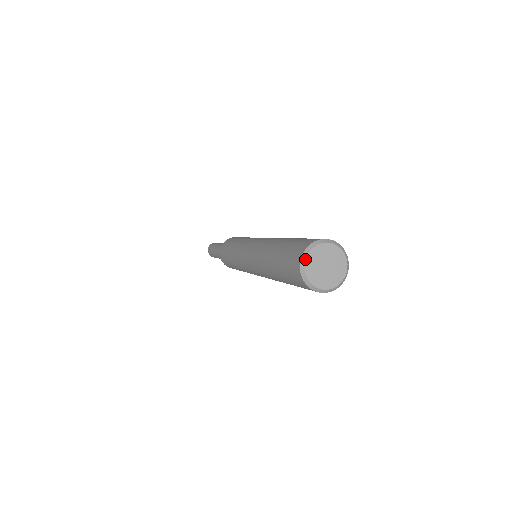
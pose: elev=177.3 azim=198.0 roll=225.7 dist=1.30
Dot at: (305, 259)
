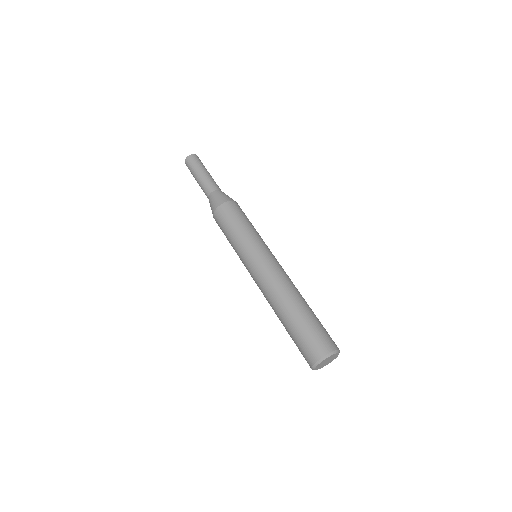
Dot at: (319, 363)
